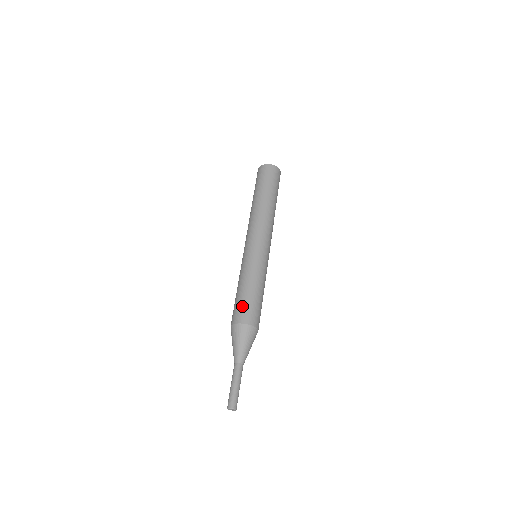
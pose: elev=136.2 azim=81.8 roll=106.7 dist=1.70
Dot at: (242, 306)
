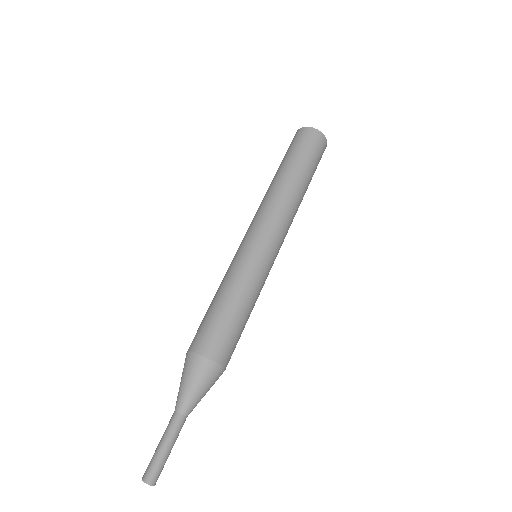
Dot at: (210, 328)
